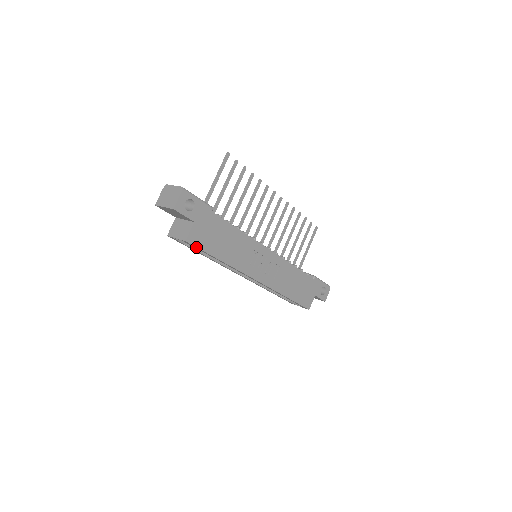
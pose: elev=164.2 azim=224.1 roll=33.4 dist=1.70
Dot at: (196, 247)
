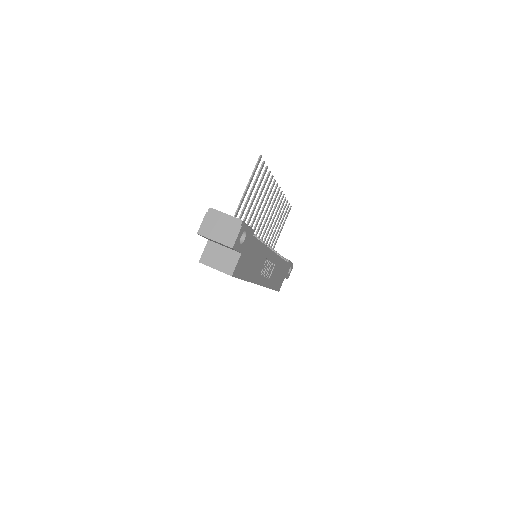
Dot at: (236, 277)
